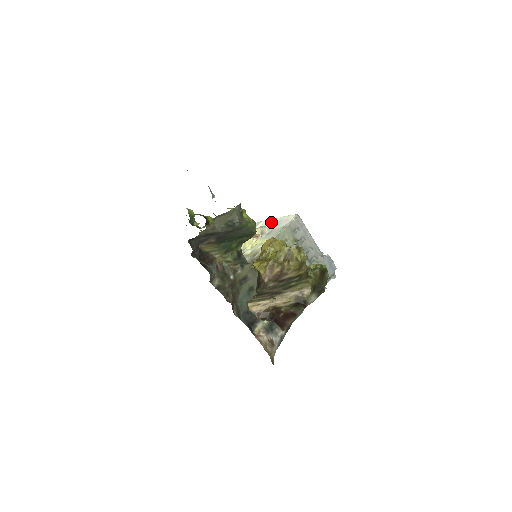
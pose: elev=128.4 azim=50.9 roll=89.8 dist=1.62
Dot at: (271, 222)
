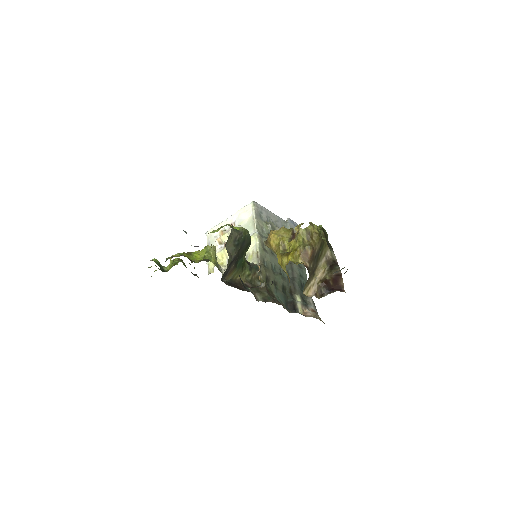
Dot at: (227, 223)
